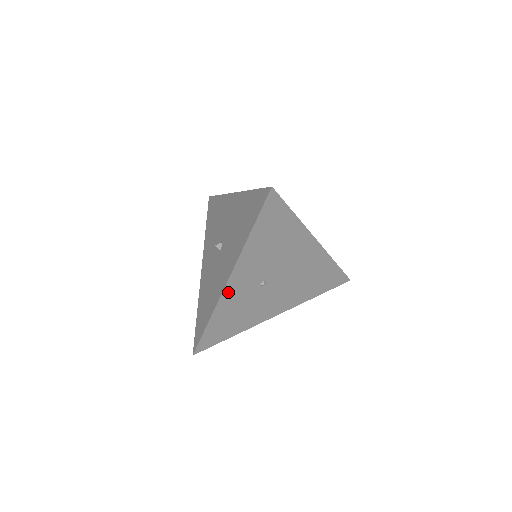
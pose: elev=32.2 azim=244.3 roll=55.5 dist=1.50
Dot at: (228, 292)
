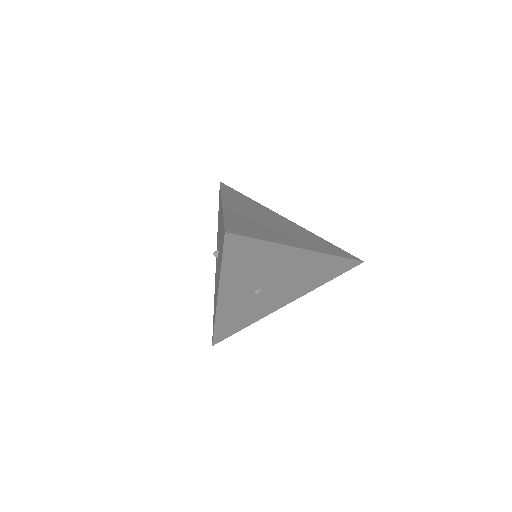
Dot at: (223, 305)
